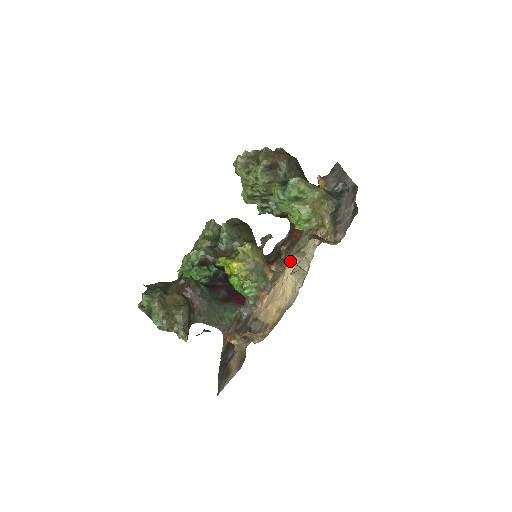
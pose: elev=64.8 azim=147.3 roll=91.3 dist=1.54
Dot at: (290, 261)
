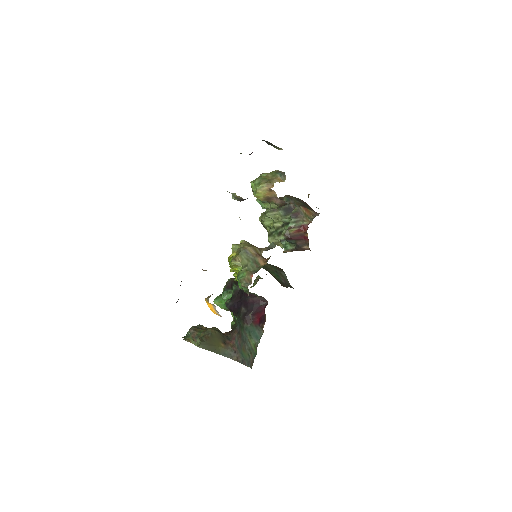
Dot at: occluded
